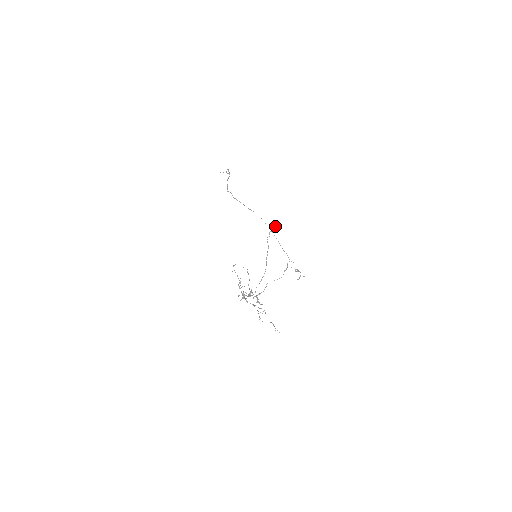
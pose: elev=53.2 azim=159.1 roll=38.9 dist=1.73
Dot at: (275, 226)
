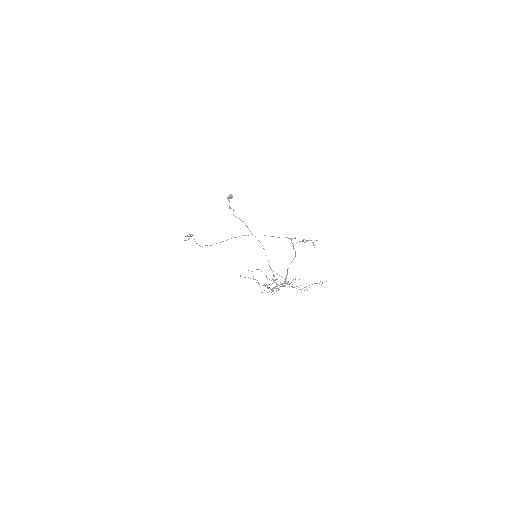
Dot at: (228, 197)
